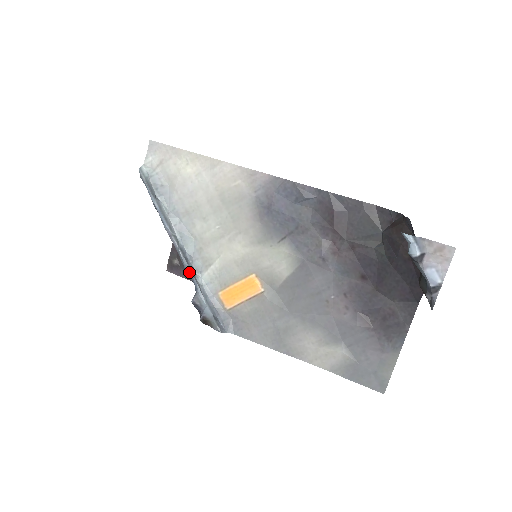
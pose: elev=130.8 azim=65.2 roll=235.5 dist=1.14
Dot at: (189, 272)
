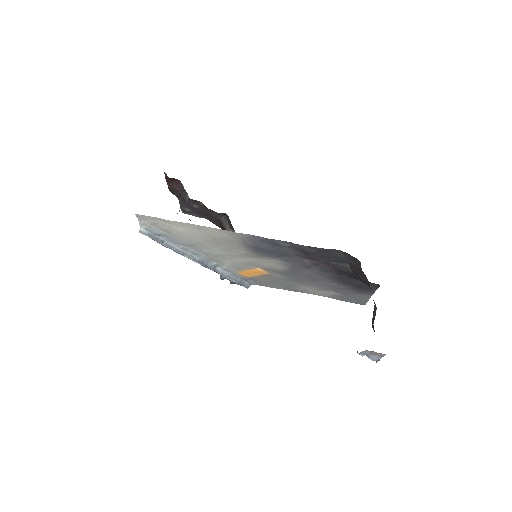
Dot at: occluded
